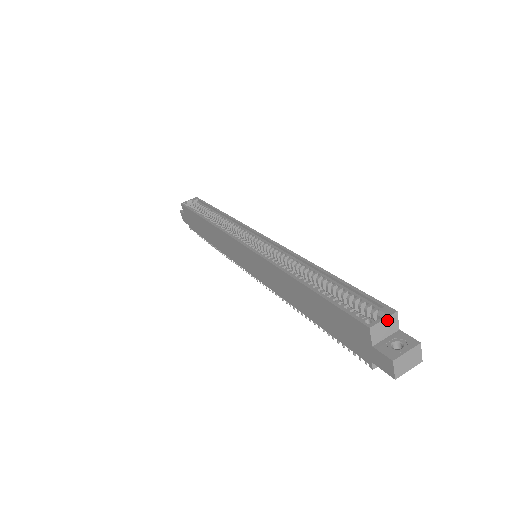
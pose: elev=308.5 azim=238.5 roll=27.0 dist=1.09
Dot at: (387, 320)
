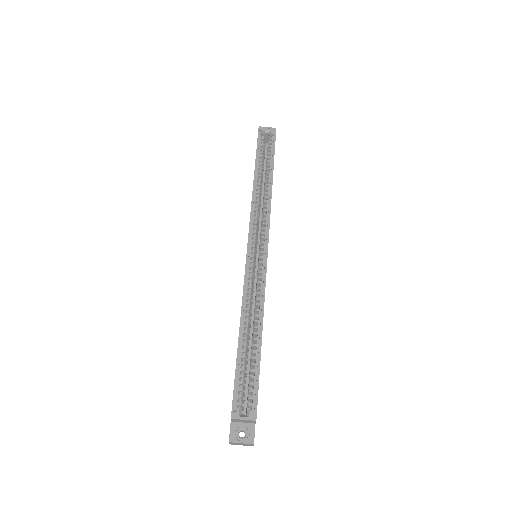
Dot at: (246, 420)
